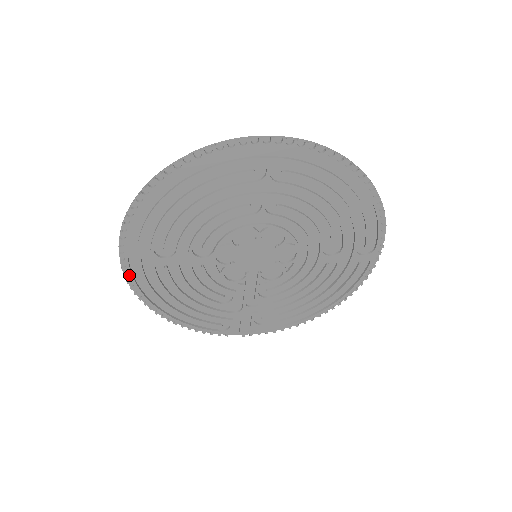
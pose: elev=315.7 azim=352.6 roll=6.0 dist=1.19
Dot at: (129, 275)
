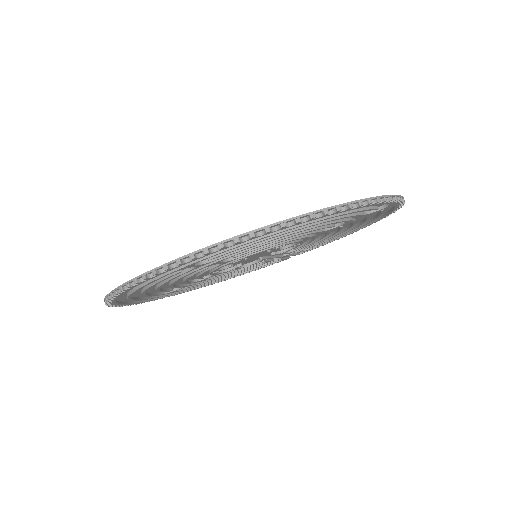
Dot at: (164, 297)
